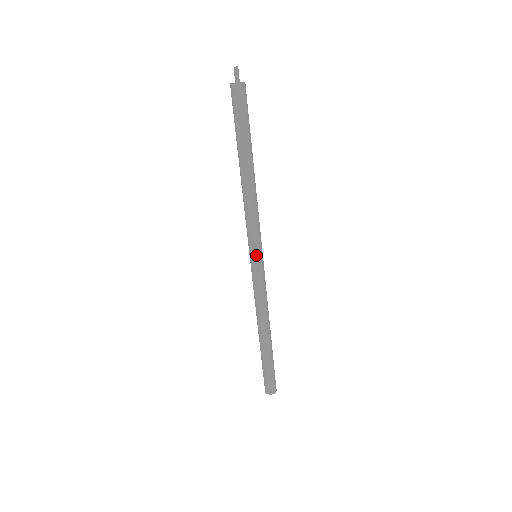
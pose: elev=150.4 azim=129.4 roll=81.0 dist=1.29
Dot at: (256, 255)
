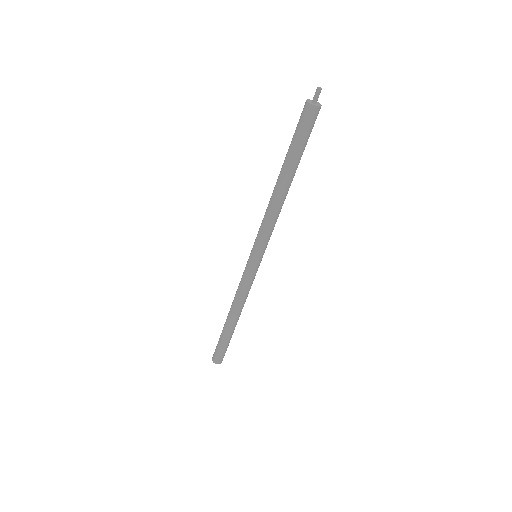
Dot at: (256, 256)
